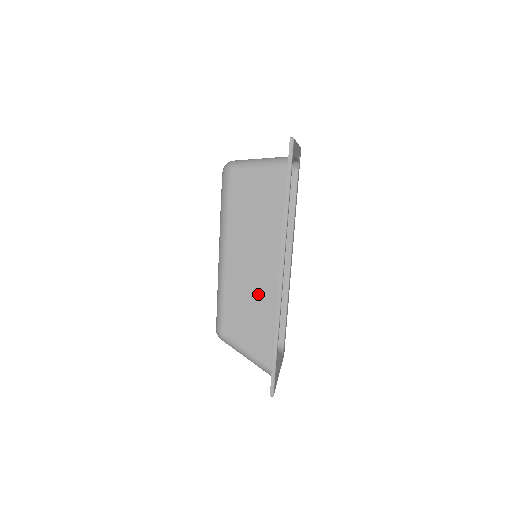
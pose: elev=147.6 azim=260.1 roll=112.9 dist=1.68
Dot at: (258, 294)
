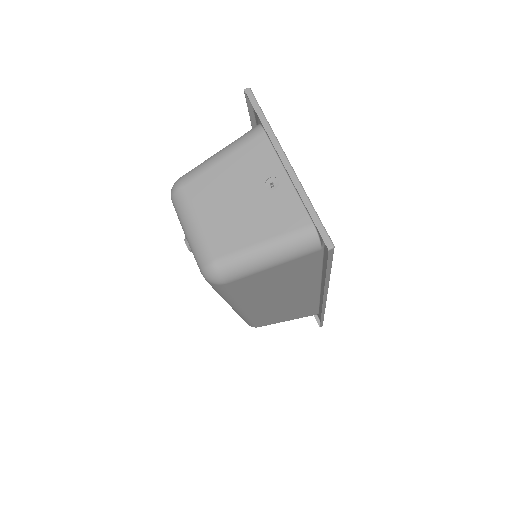
Dot at: (293, 306)
